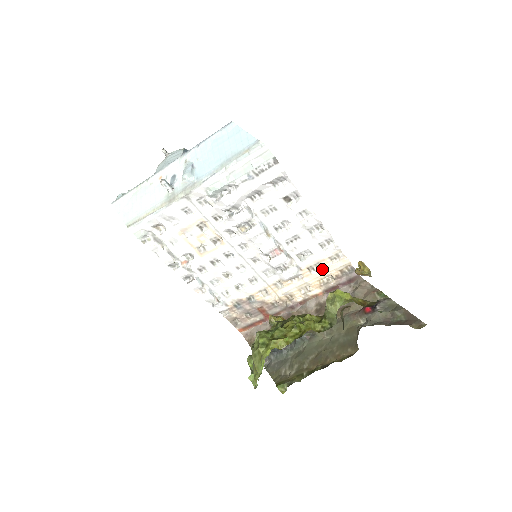
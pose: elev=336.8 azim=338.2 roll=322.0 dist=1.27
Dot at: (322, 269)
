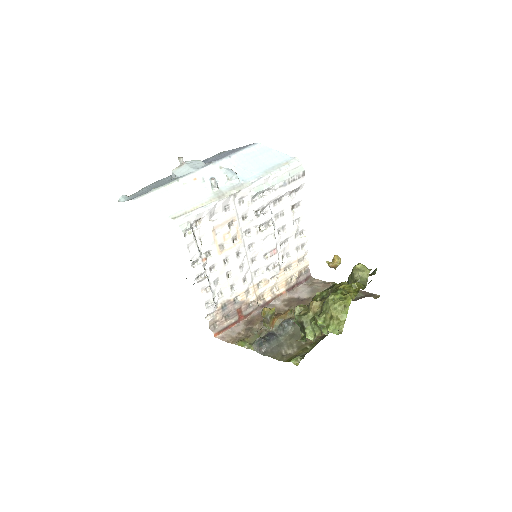
Dot at: (292, 269)
